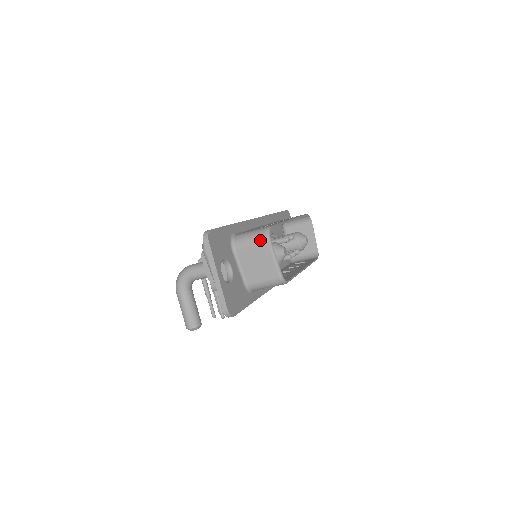
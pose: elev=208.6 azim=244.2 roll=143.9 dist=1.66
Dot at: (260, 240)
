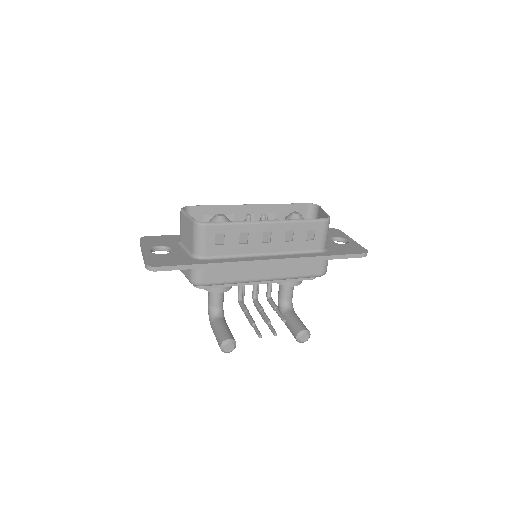
Dot at: (180, 217)
